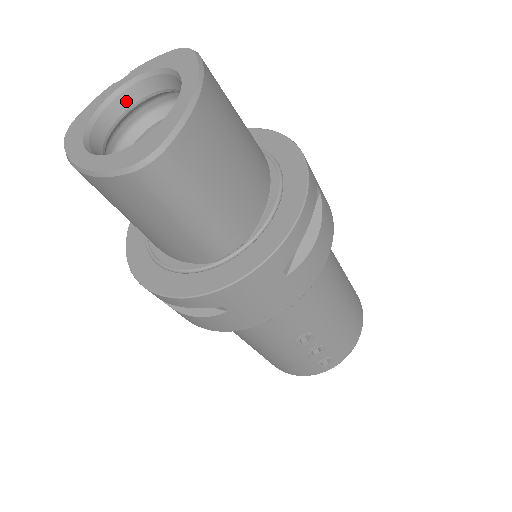
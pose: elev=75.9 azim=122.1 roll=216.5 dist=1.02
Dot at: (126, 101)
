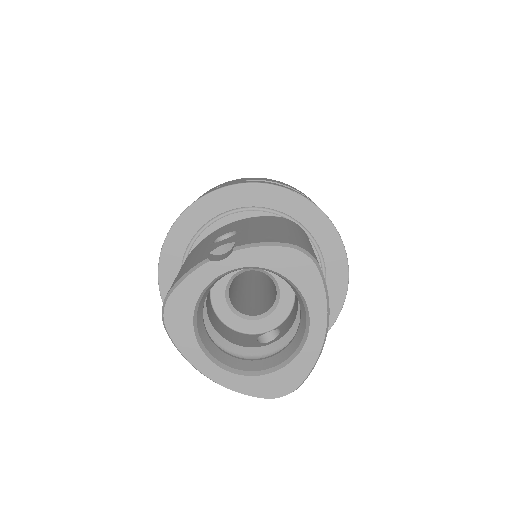
Dot at: (223, 276)
